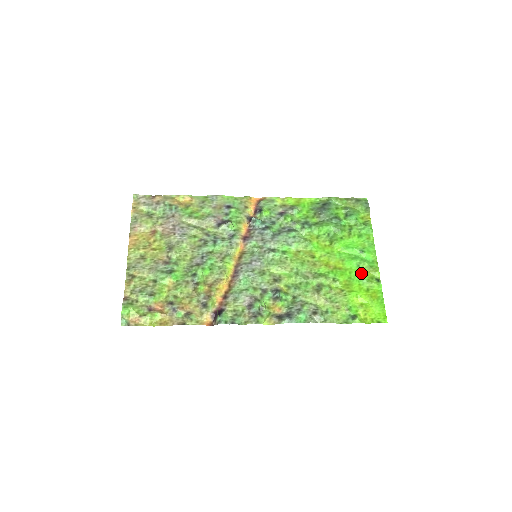
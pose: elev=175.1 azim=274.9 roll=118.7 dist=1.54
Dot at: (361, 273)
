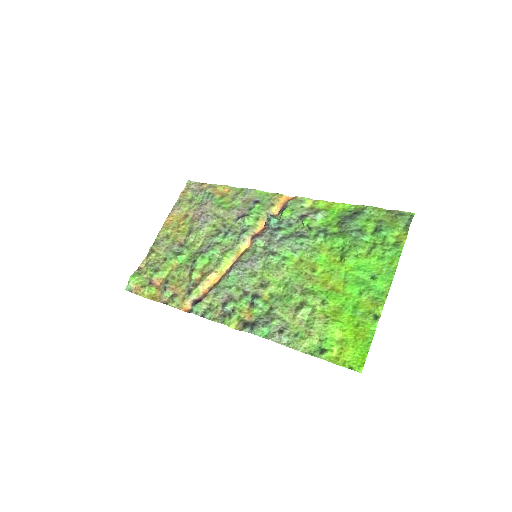
Dot at: (359, 303)
